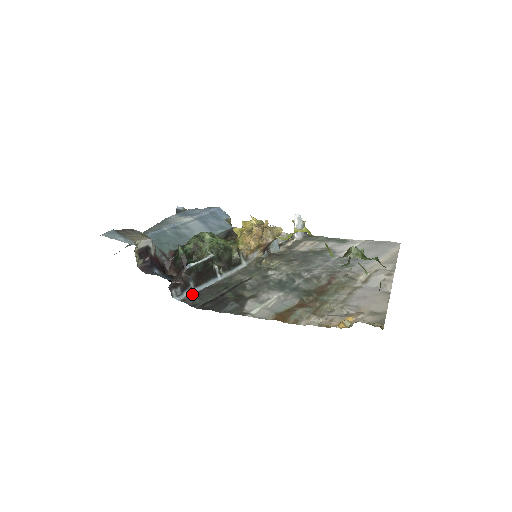
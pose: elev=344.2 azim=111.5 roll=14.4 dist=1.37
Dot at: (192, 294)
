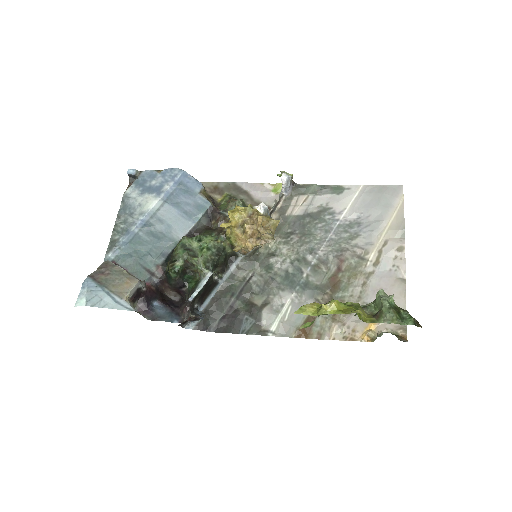
Dot at: (203, 319)
